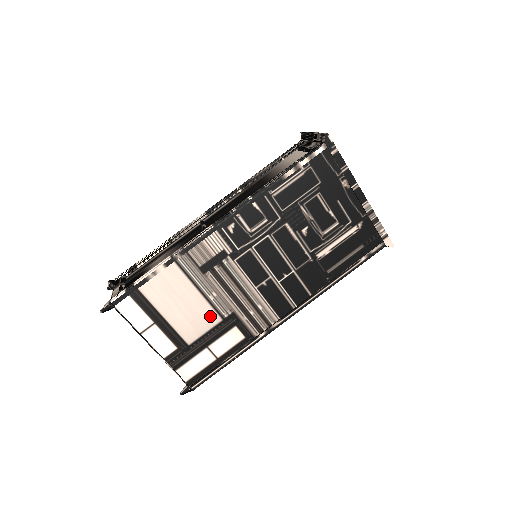
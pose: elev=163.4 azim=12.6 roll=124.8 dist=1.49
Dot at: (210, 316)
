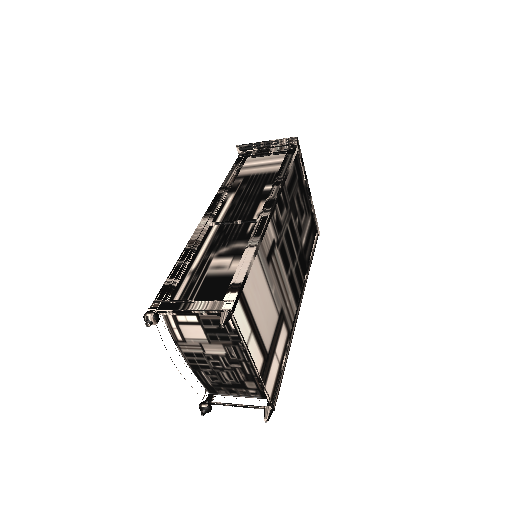
Dot at: (274, 314)
